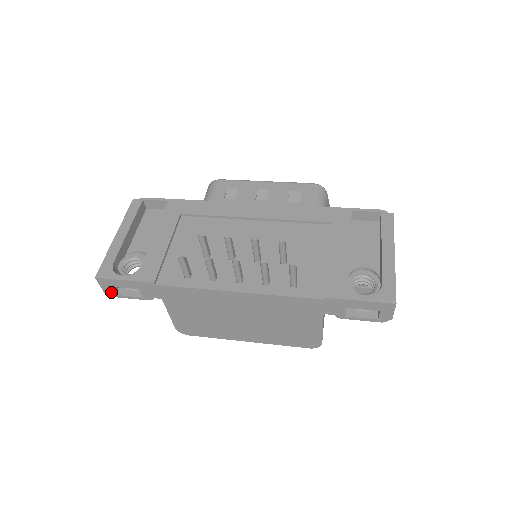
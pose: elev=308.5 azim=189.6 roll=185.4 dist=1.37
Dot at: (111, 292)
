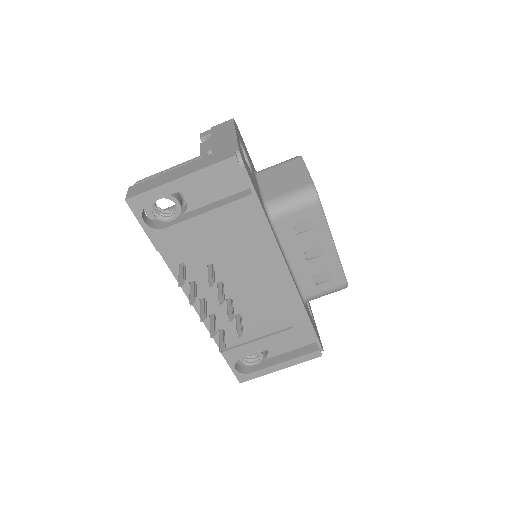
Dot at: occluded
